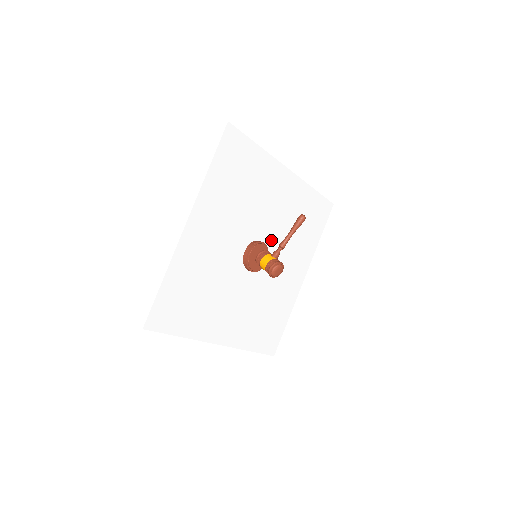
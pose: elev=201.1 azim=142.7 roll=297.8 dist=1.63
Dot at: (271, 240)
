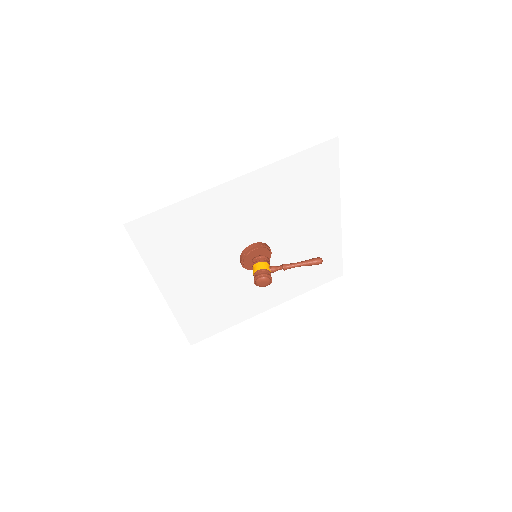
Dot at: (277, 255)
